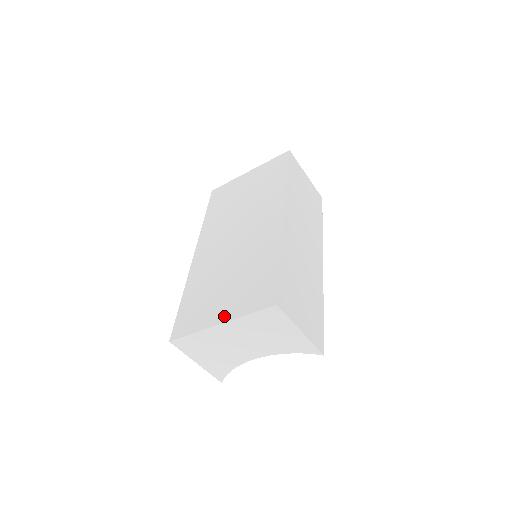
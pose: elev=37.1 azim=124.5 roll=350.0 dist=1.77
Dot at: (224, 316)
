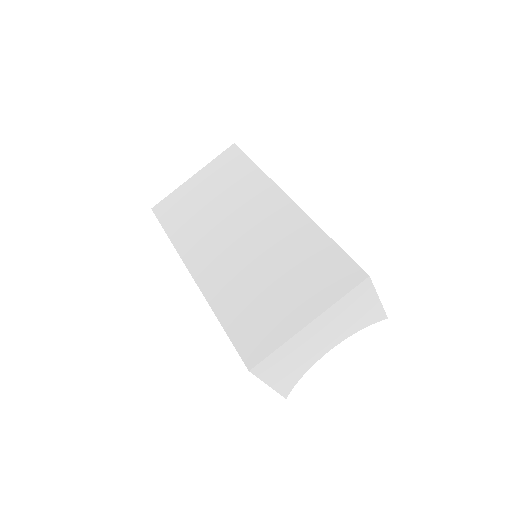
Dot at: (308, 313)
